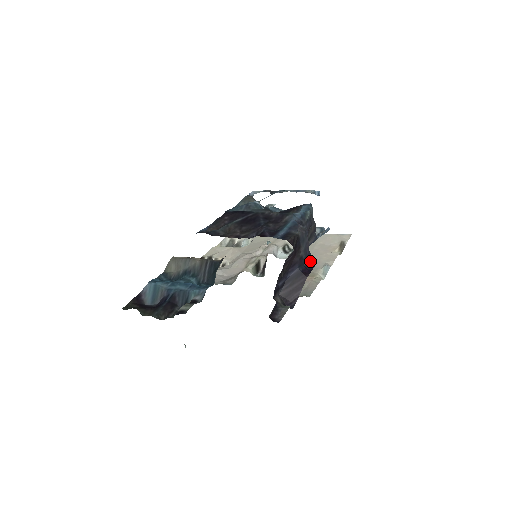
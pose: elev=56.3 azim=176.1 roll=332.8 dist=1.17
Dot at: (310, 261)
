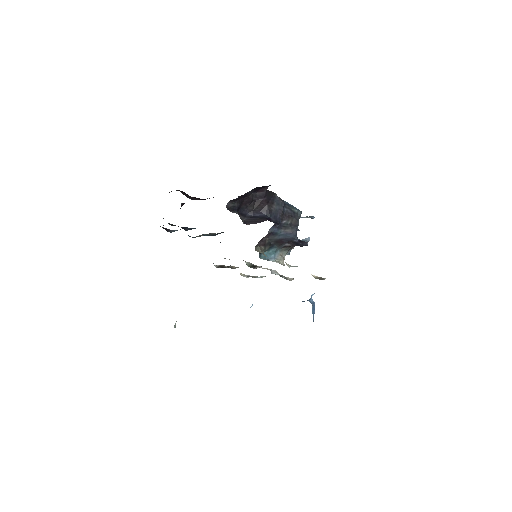
Dot at: (277, 222)
